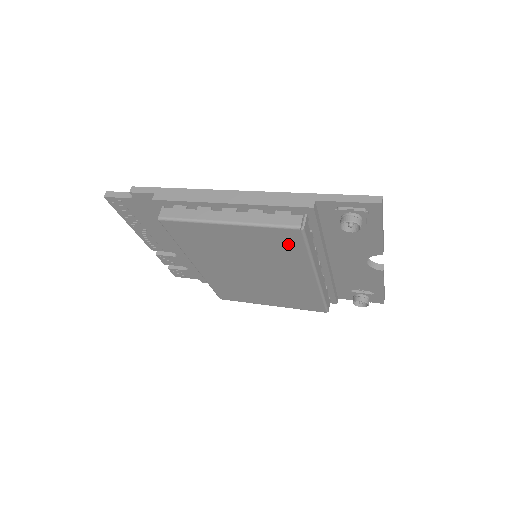
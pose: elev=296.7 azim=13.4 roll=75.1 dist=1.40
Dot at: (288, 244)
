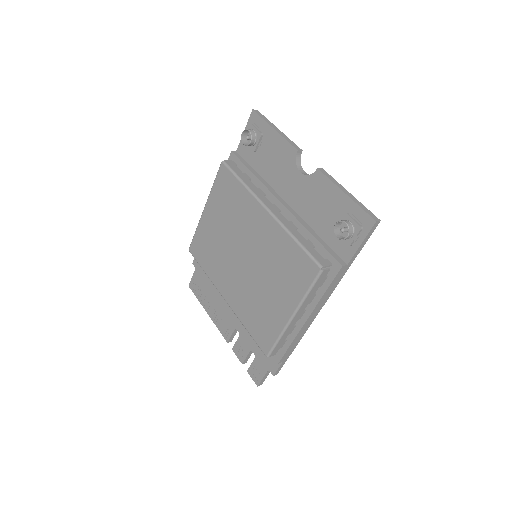
Dot at: (229, 187)
